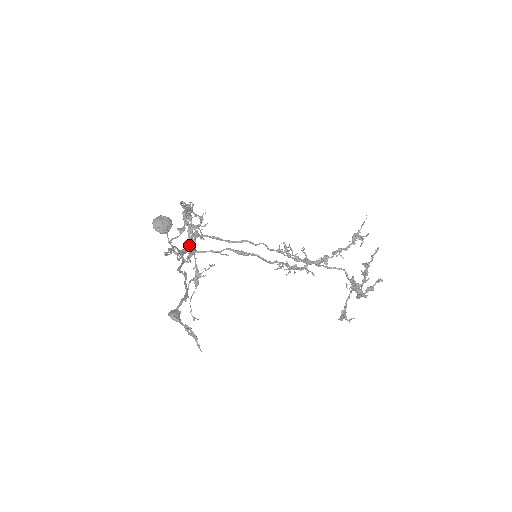
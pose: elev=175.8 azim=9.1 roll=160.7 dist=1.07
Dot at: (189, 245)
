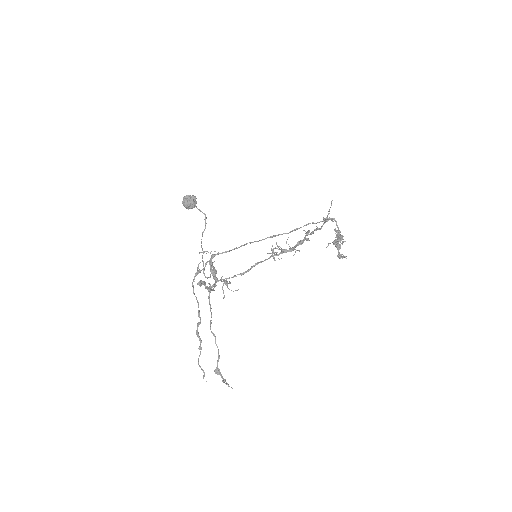
Dot at: occluded
